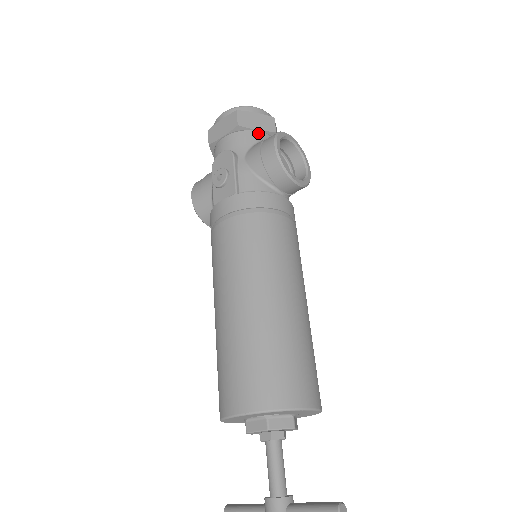
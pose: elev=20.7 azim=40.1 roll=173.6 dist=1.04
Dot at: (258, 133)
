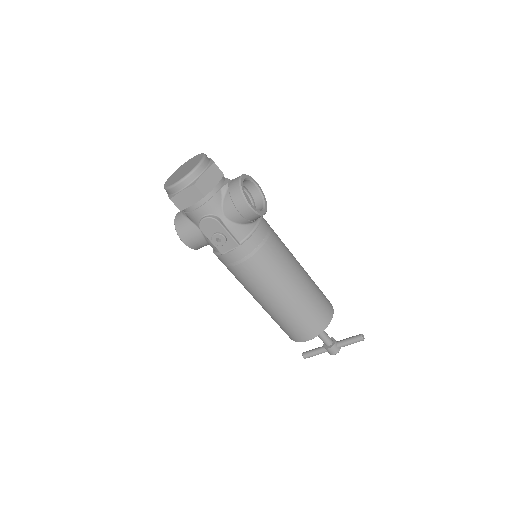
Dot at: (216, 188)
